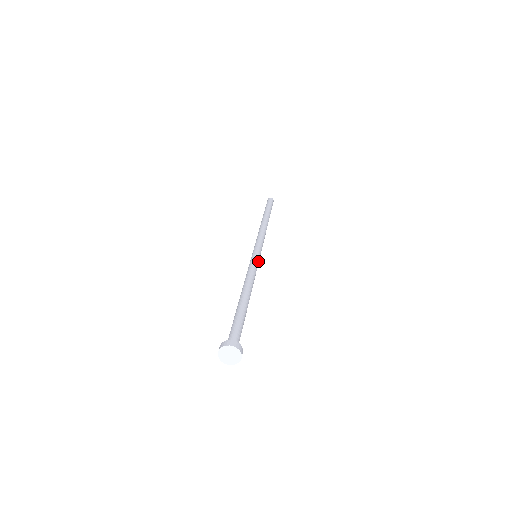
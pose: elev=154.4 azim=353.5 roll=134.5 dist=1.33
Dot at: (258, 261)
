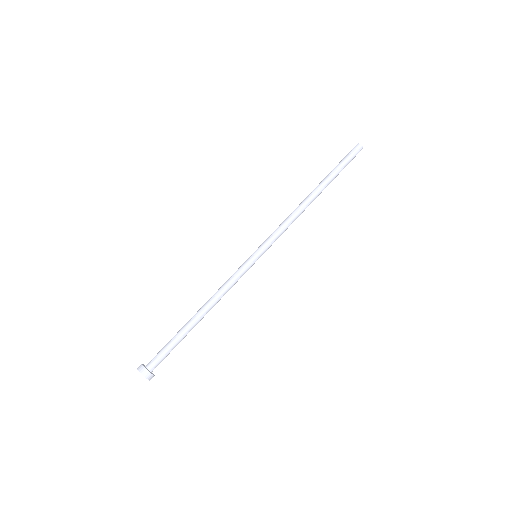
Dot at: occluded
